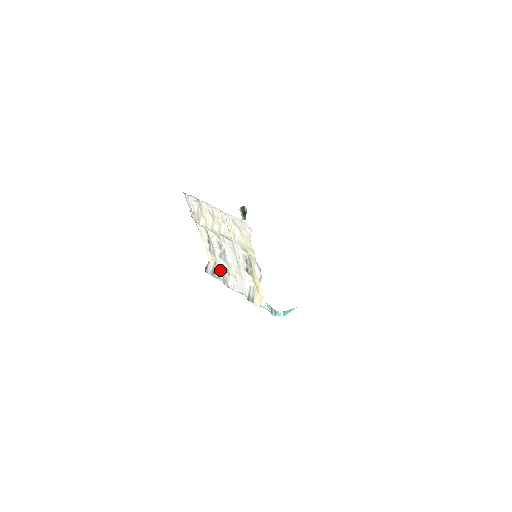
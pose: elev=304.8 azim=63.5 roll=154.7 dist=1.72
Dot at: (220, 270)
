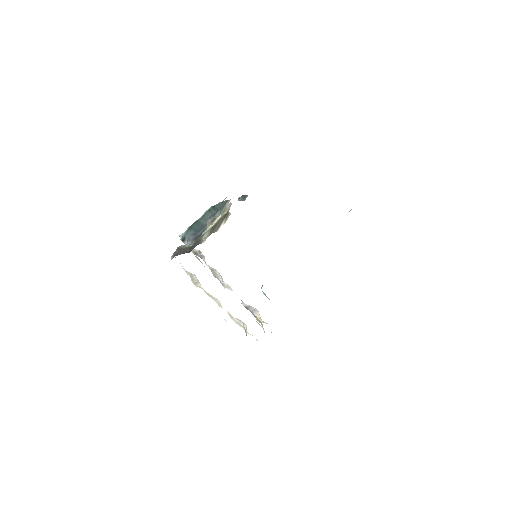
Dot at: occluded
